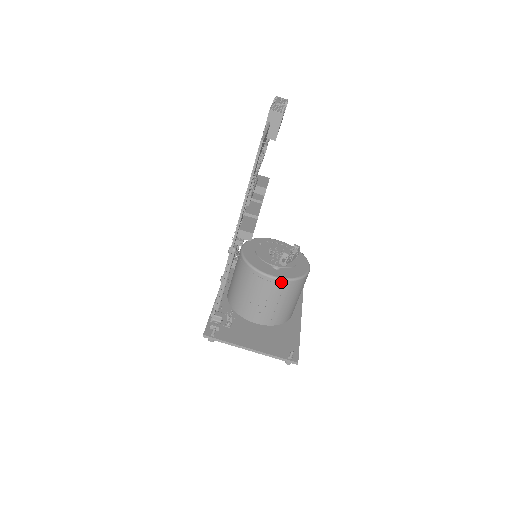
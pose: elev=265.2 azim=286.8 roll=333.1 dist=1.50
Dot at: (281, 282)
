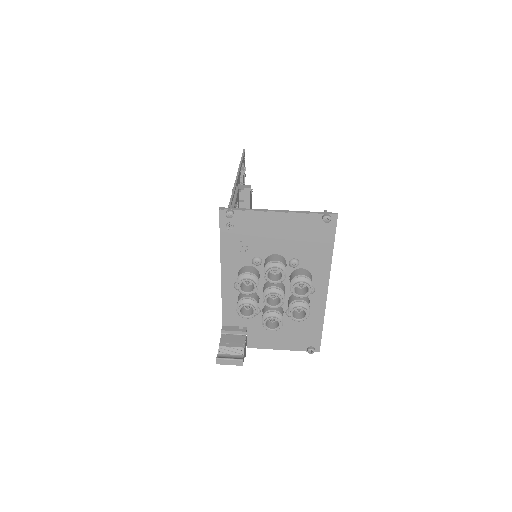
Dot at: occluded
